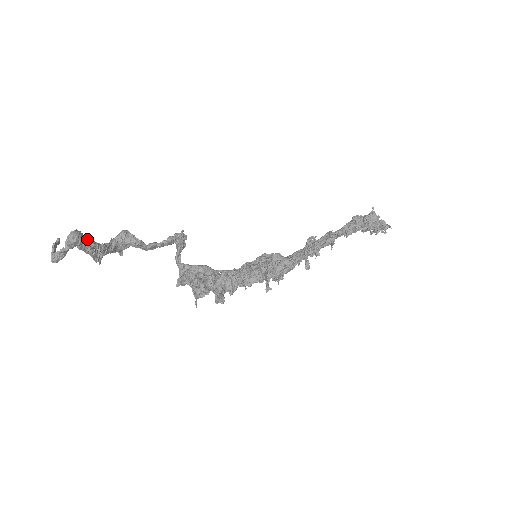
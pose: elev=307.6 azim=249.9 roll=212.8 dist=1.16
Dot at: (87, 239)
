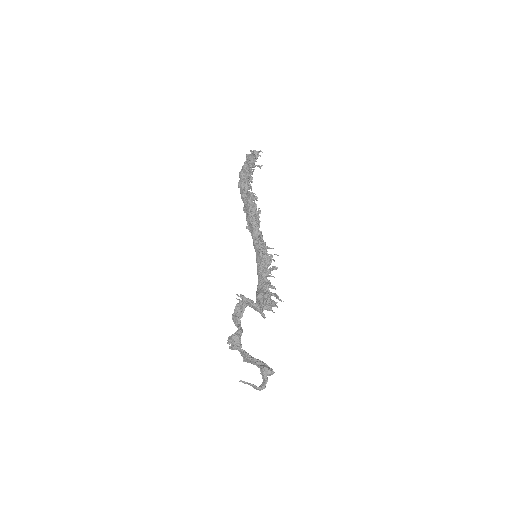
Dot at: (262, 364)
